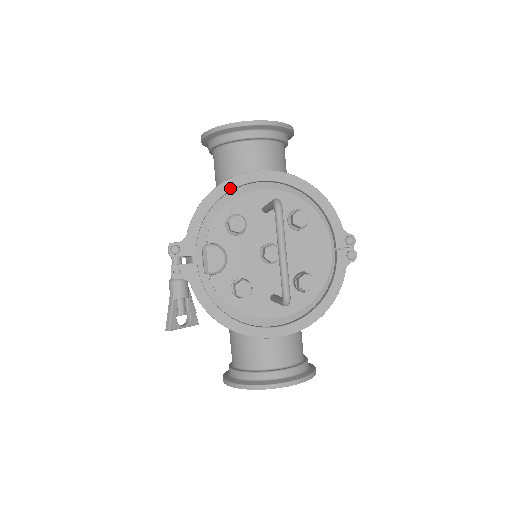
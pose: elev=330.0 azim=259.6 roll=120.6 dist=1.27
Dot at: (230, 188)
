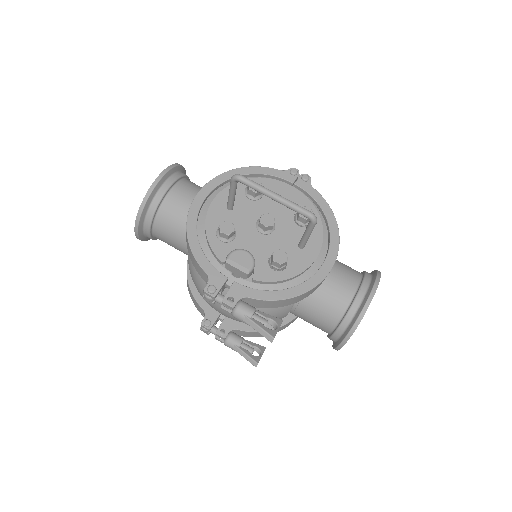
Dot at: (195, 220)
